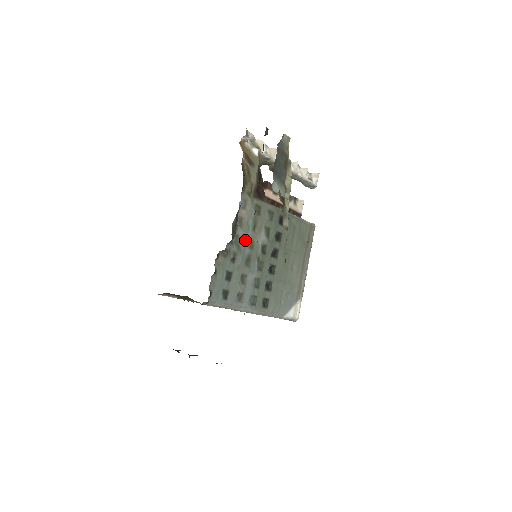
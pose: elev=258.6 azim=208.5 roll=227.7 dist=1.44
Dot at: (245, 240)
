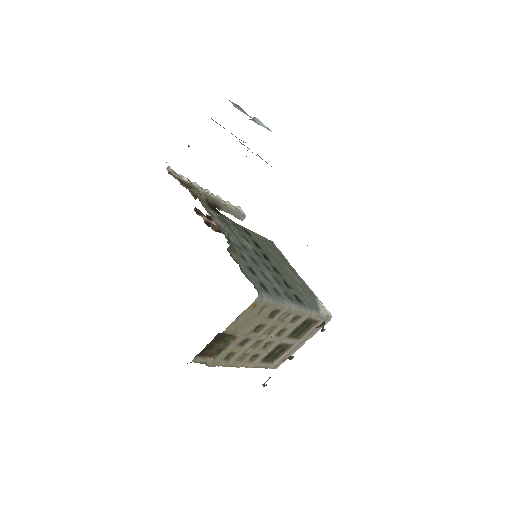
Dot at: (237, 243)
